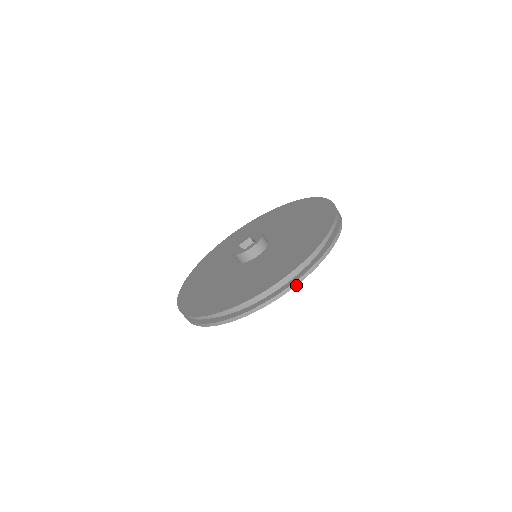
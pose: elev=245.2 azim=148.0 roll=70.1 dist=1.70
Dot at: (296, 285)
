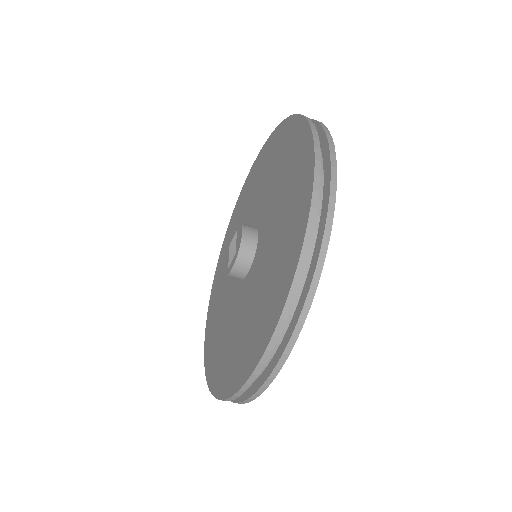
Dot at: (269, 384)
